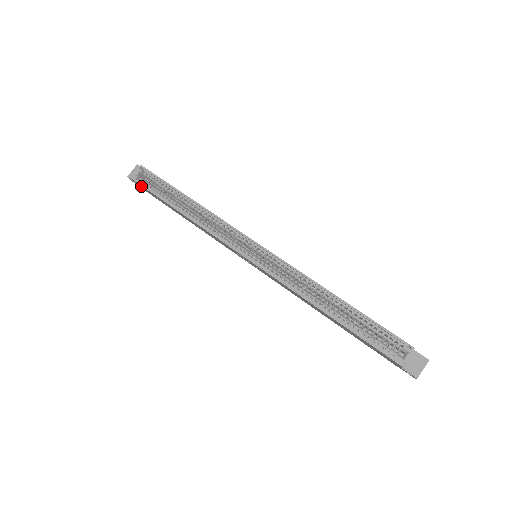
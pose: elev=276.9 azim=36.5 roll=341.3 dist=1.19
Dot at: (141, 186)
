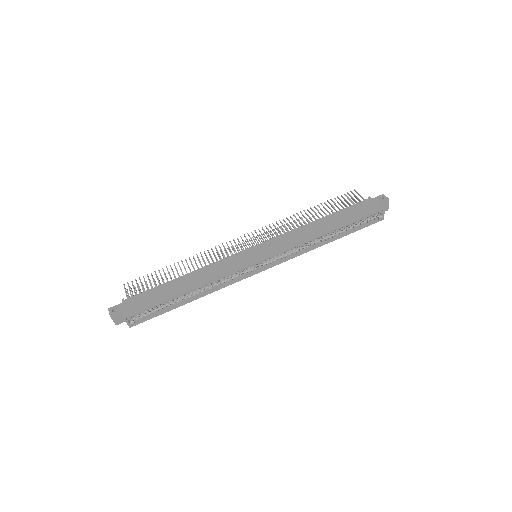
Dot at: (139, 319)
